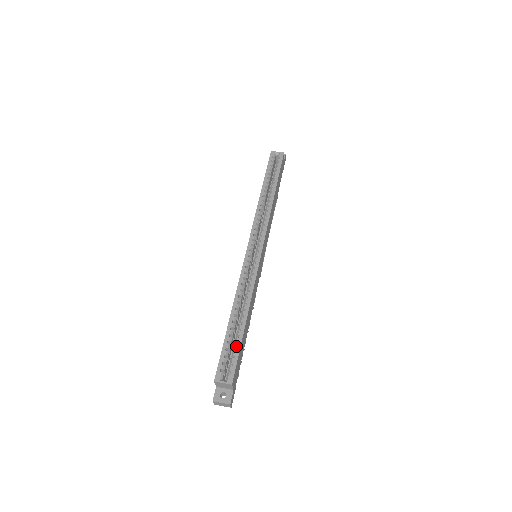
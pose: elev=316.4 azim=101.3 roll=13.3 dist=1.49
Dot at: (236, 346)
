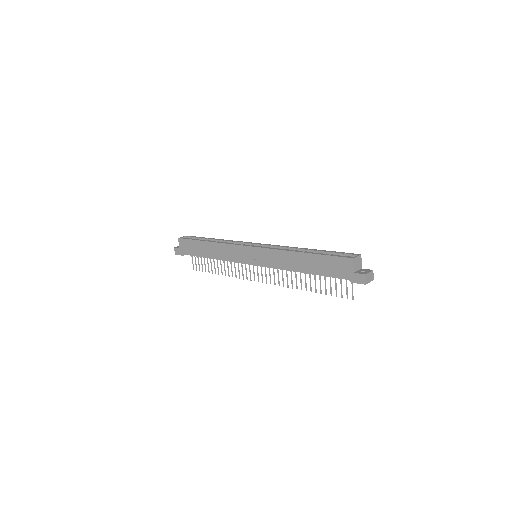
Dot at: (330, 252)
